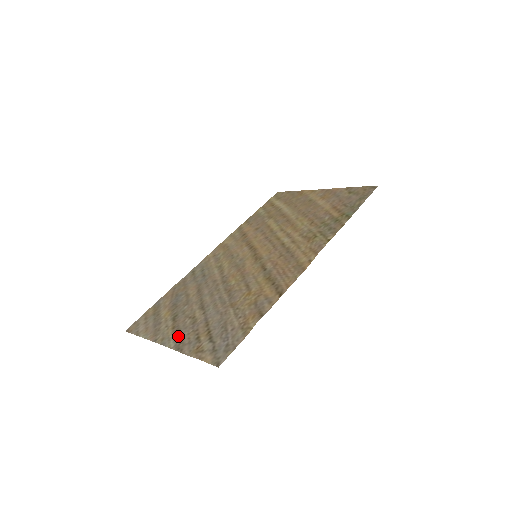
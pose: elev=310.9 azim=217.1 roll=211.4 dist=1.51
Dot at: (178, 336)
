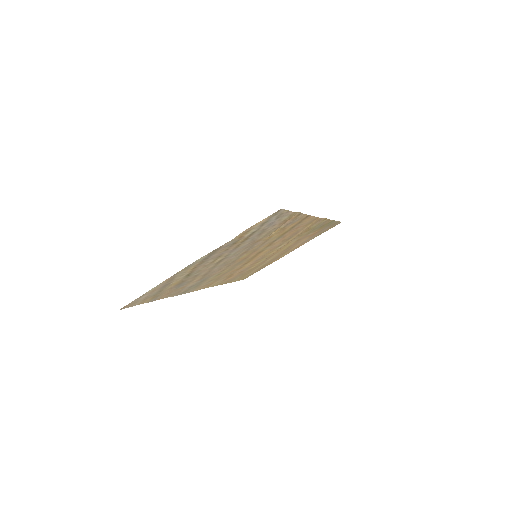
Dot at: (206, 258)
